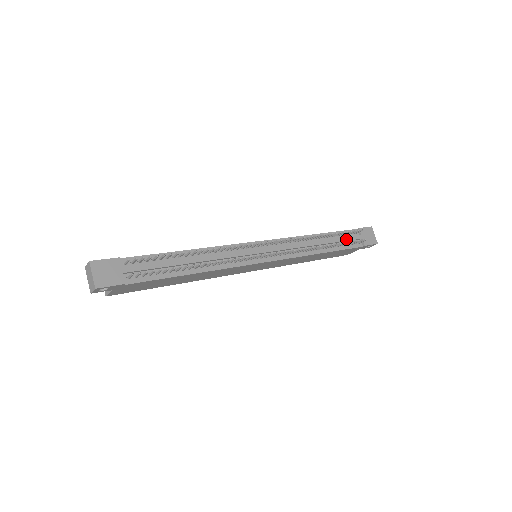
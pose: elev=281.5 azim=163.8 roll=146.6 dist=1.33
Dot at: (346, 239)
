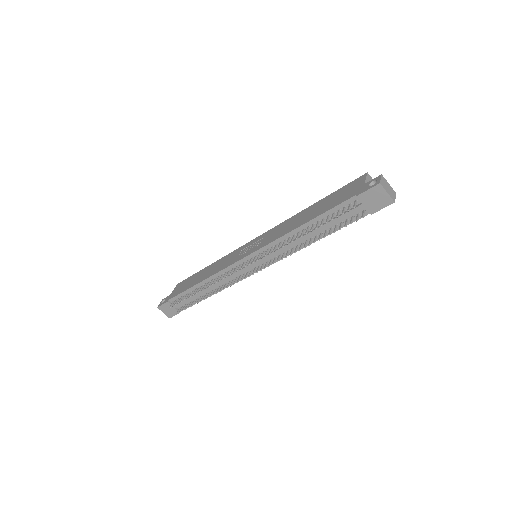
Dot at: (339, 219)
